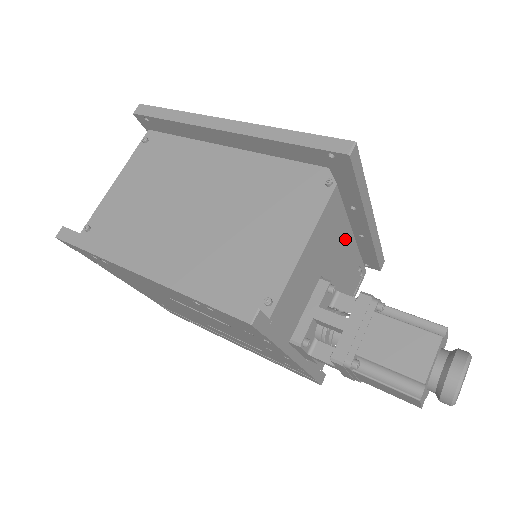
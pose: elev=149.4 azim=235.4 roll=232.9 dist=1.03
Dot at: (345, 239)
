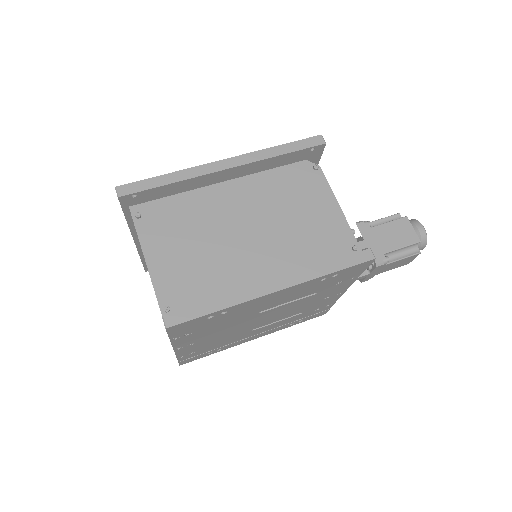
Dot at: occluded
